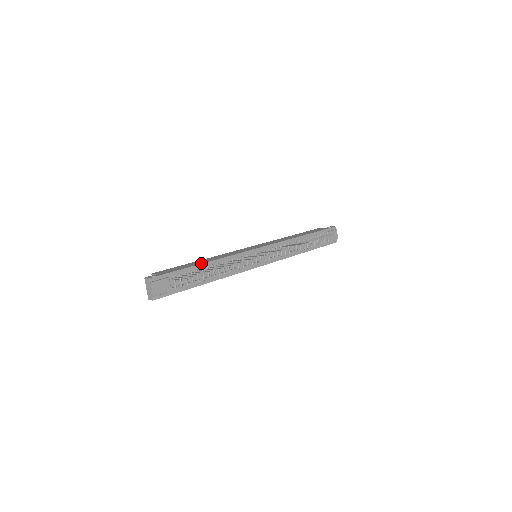
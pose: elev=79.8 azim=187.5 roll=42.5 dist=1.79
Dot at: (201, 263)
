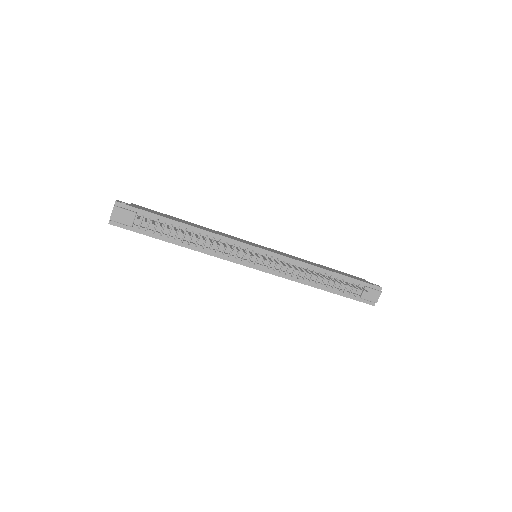
Dot at: (182, 222)
